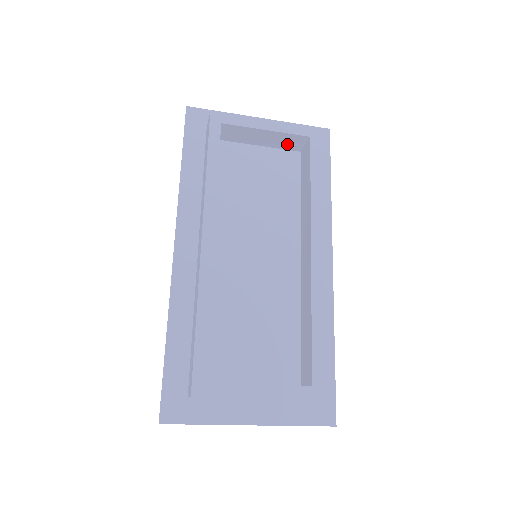
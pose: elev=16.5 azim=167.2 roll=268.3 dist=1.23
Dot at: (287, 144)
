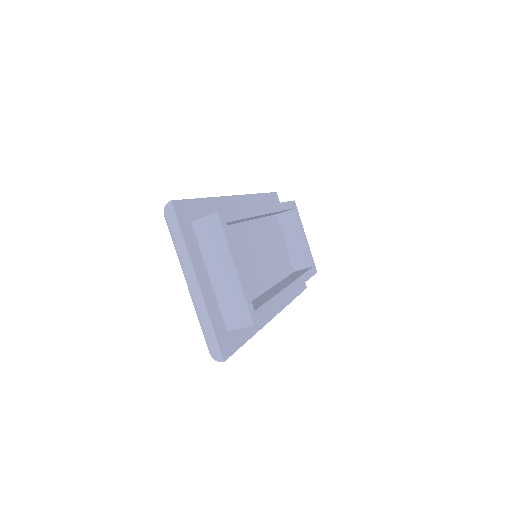
Dot at: (297, 258)
